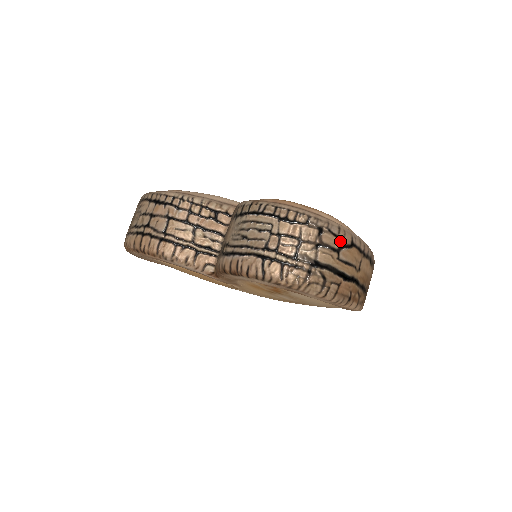
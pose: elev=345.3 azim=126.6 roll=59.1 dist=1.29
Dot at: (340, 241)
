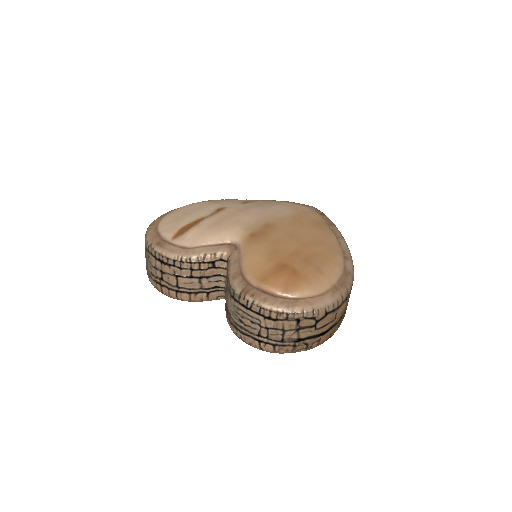
Dot at: (315, 319)
